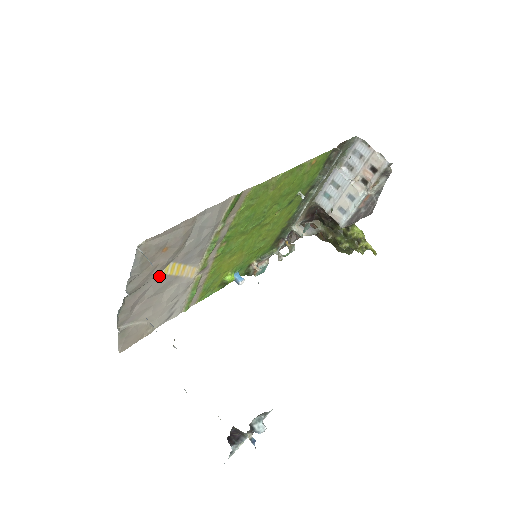
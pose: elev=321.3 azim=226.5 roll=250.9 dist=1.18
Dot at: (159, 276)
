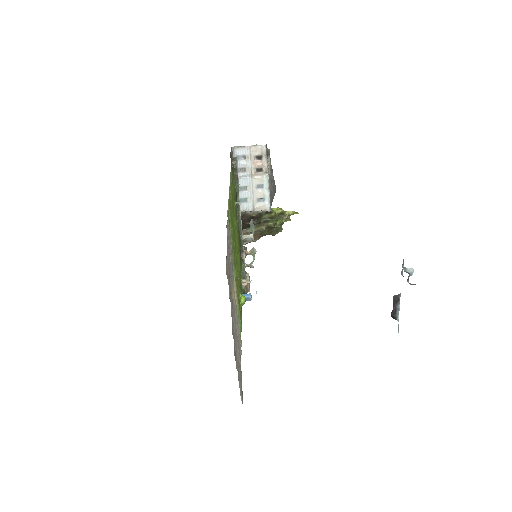
Dot at: occluded
